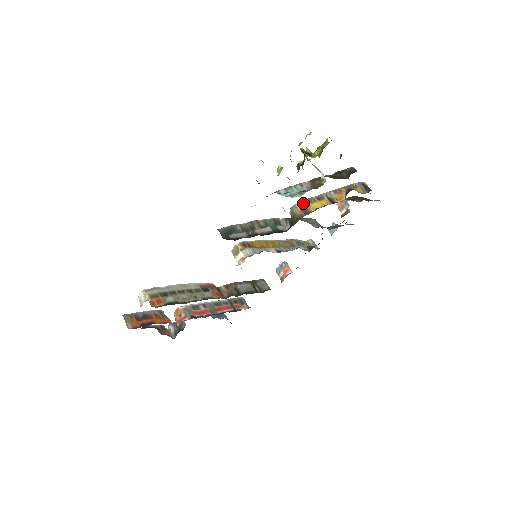
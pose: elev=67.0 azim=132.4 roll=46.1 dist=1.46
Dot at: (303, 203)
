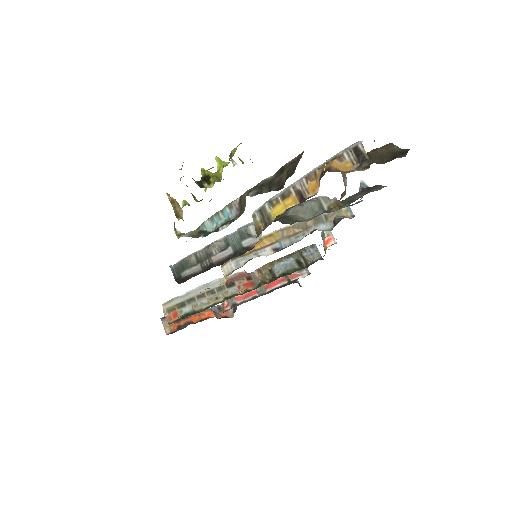
Dot at: (262, 209)
